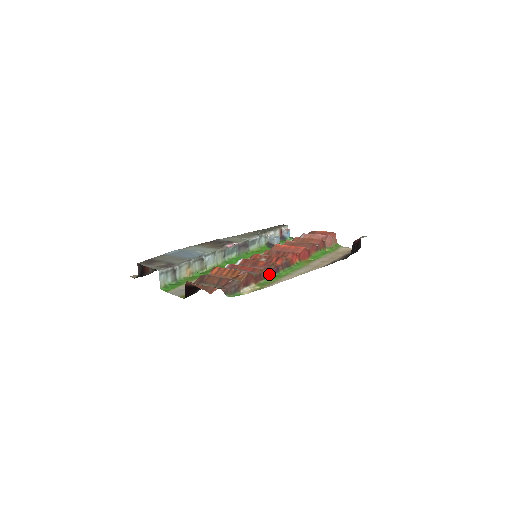
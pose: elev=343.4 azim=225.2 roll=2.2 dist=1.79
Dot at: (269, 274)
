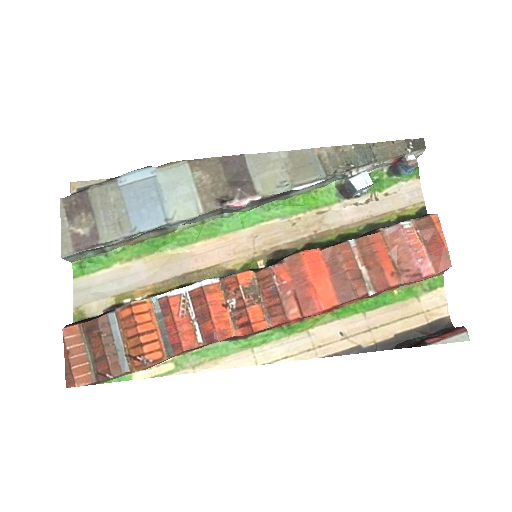
Dot at: occluded
